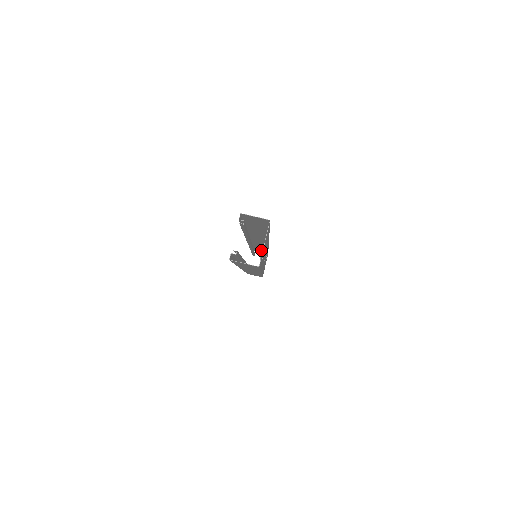
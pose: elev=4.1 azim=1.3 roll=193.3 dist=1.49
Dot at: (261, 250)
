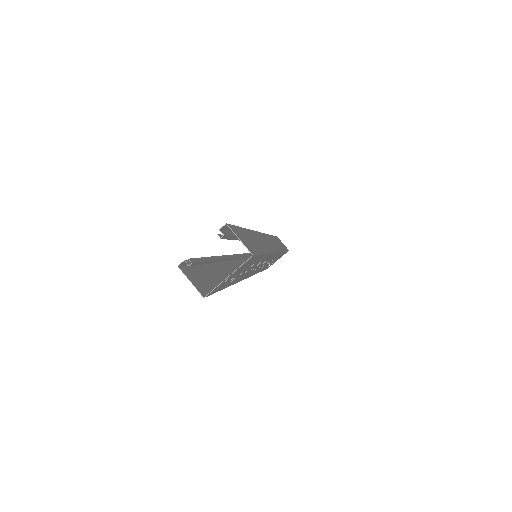
Dot at: (282, 244)
